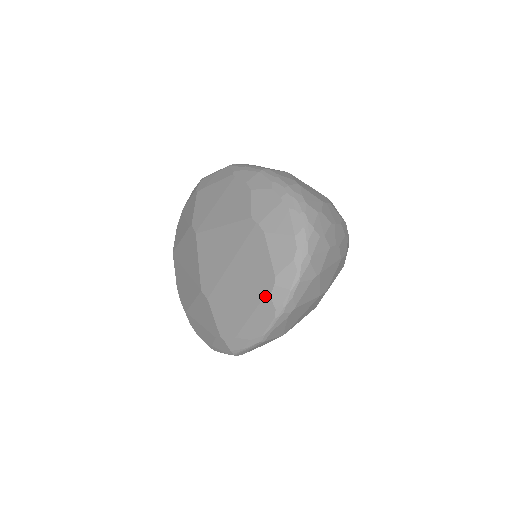
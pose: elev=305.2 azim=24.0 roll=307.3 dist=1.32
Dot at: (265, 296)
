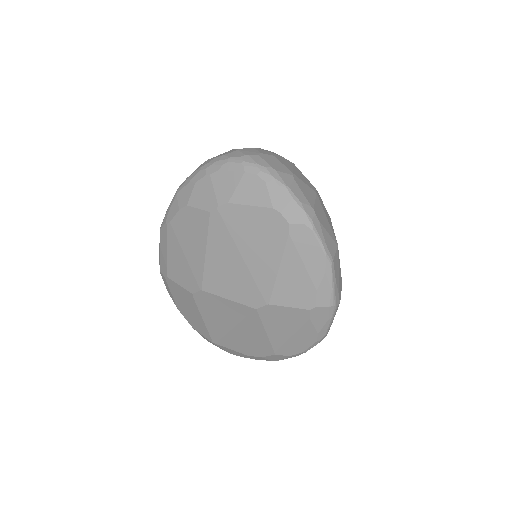
Dot at: (287, 229)
